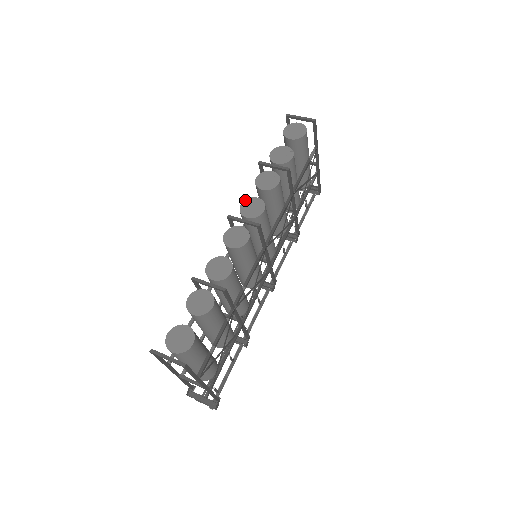
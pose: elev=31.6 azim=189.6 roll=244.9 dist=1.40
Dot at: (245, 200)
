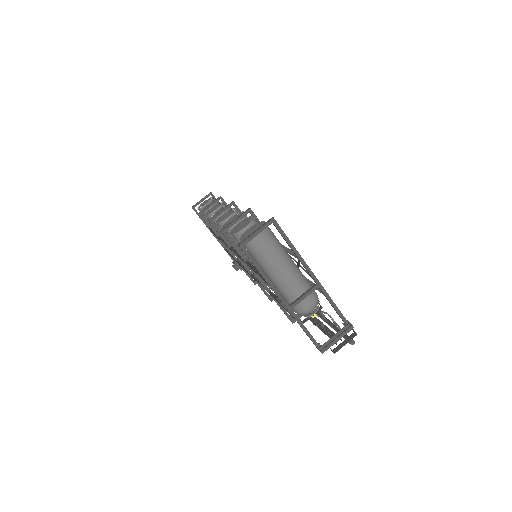
Dot at: (211, 217)
